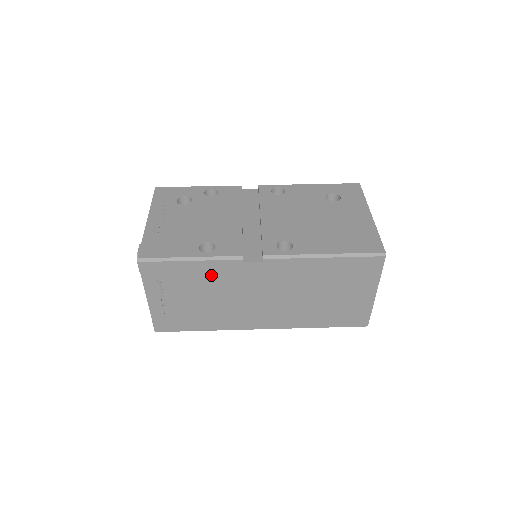
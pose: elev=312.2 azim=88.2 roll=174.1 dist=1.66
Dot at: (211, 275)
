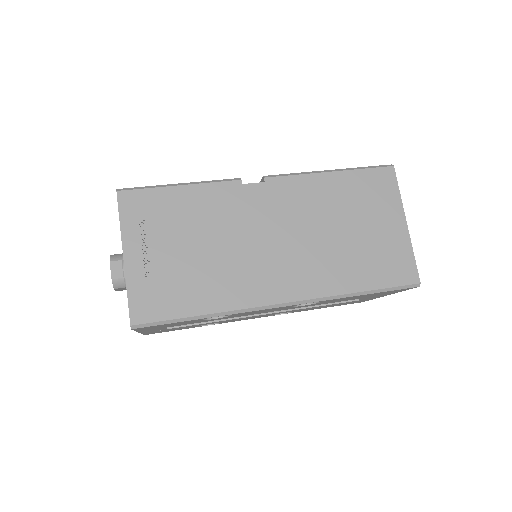
Dot at: (206, 206)
